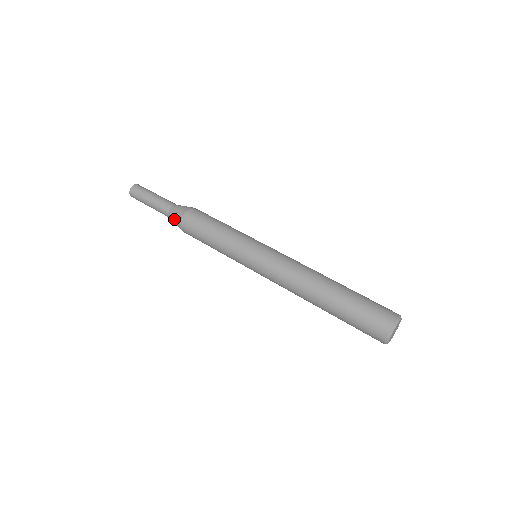
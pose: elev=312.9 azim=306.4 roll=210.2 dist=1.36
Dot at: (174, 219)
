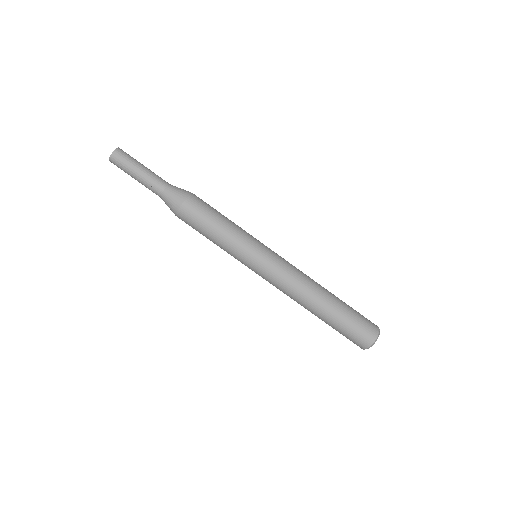
Dot at: occluded
